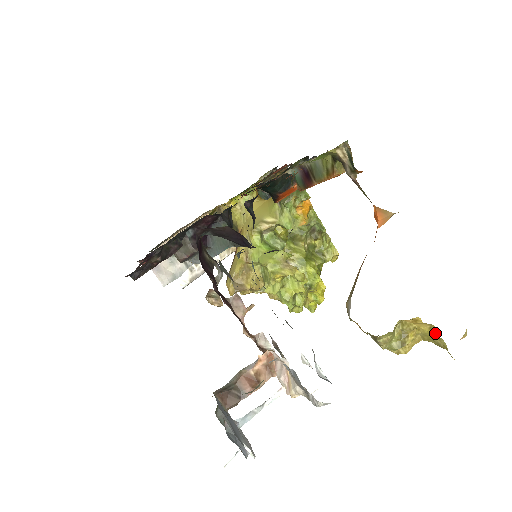
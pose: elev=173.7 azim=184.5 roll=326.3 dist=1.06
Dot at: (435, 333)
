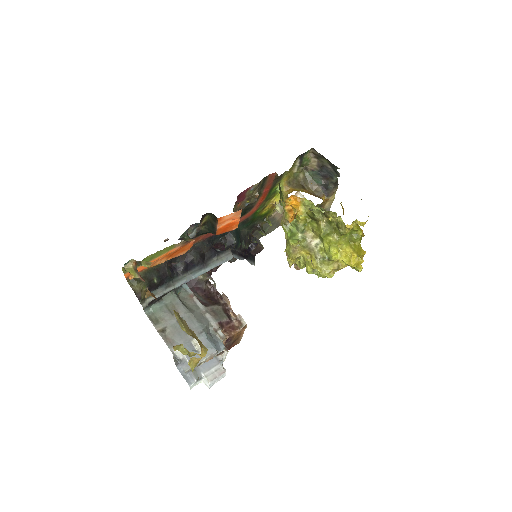
Dot at: occluded
